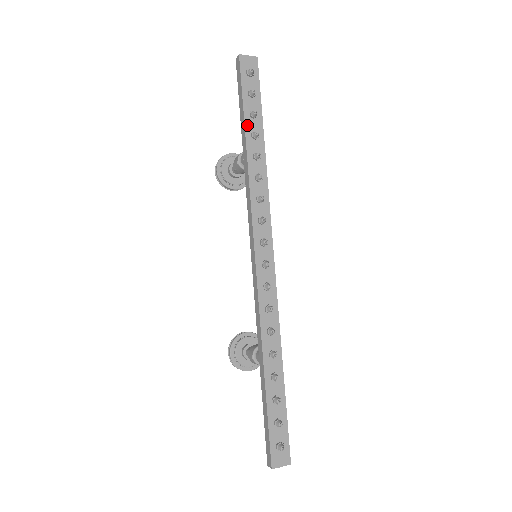
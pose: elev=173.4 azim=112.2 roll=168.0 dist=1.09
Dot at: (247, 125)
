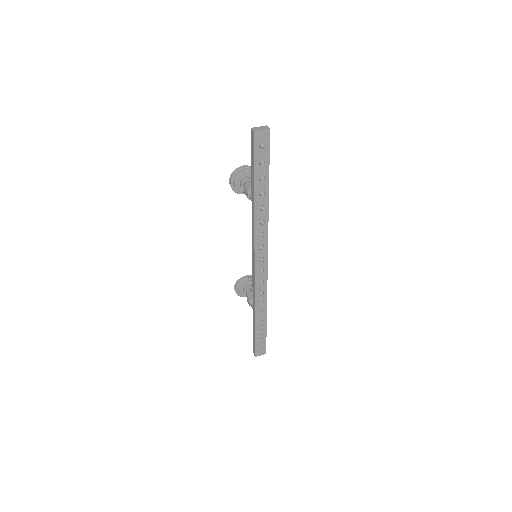
Dot at: (256, 187)
